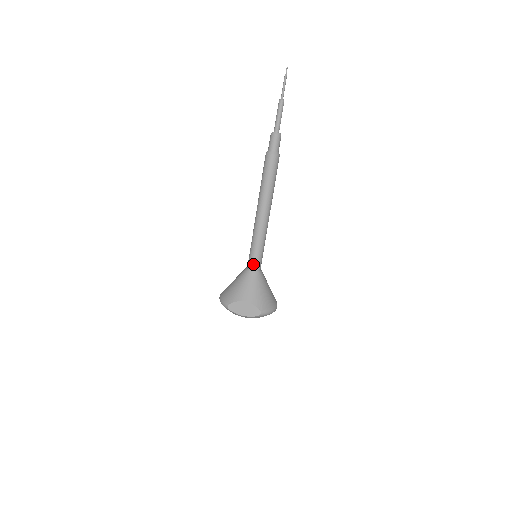
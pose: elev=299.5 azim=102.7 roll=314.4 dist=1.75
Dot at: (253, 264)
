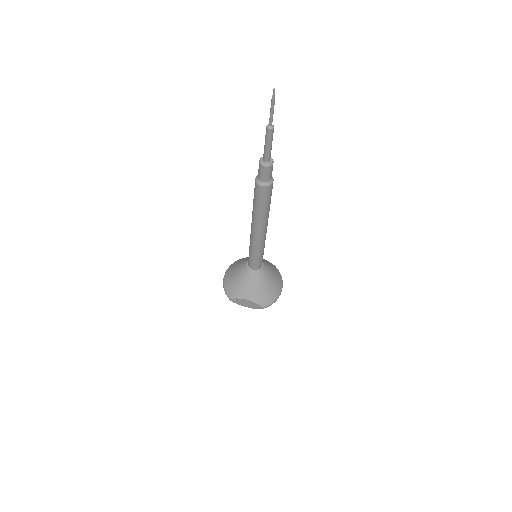
Dot at: (253, 266)
